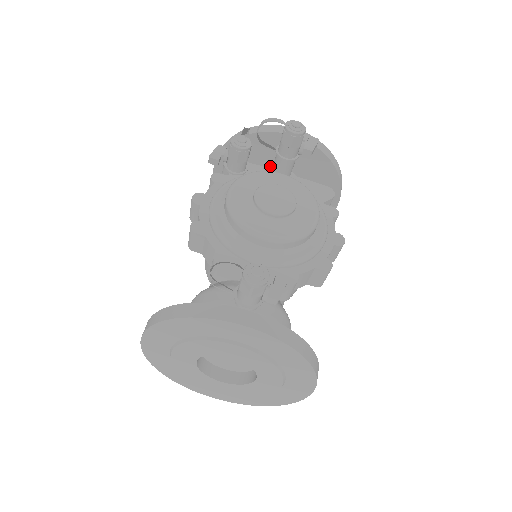
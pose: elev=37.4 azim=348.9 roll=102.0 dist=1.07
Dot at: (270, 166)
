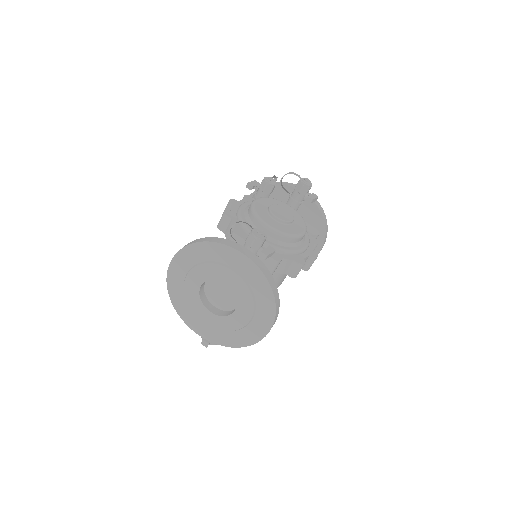
Dot at: occluded
